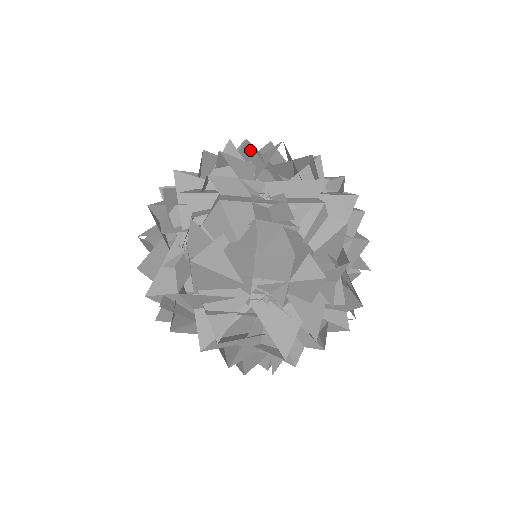
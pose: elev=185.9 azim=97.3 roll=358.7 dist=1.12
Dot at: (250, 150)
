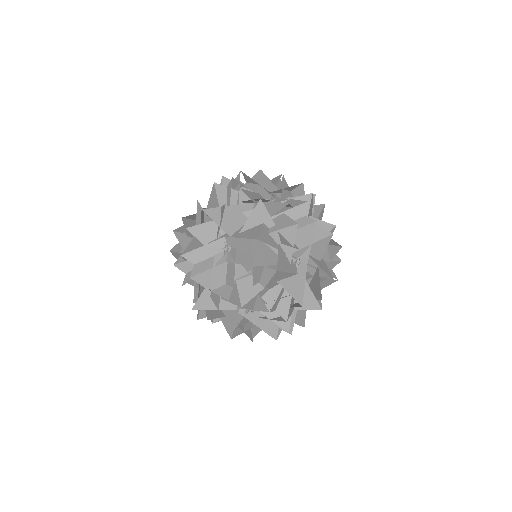
Dot at: (211, 208)
